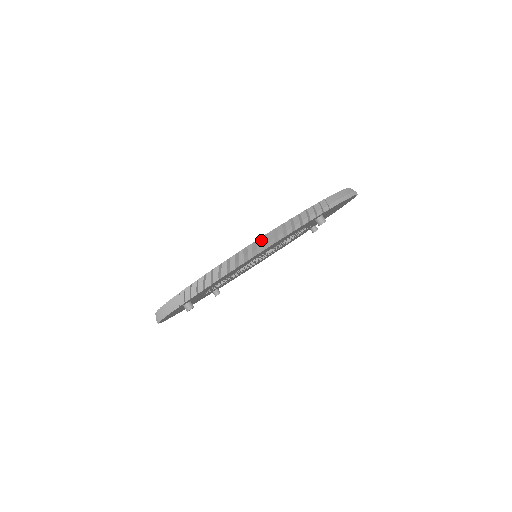
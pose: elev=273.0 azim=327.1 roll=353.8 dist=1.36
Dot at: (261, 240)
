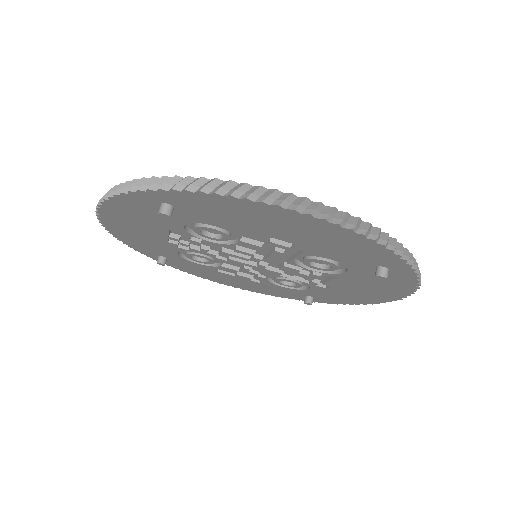
Dot at: (339, 213)
